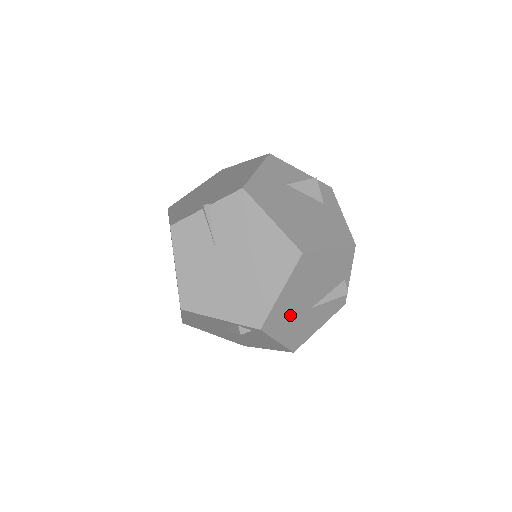
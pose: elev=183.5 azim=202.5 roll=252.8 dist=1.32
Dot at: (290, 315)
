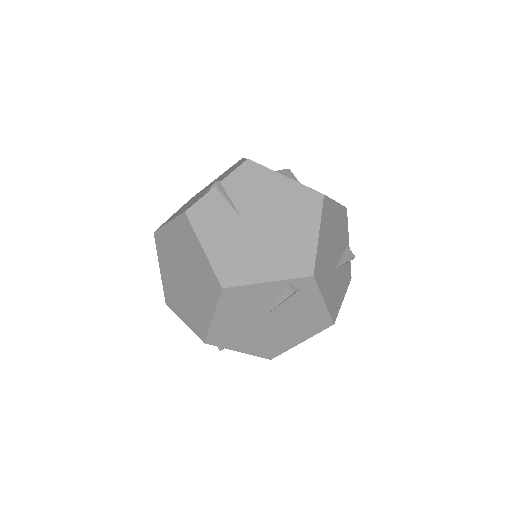
Dot at: (326, 269)
